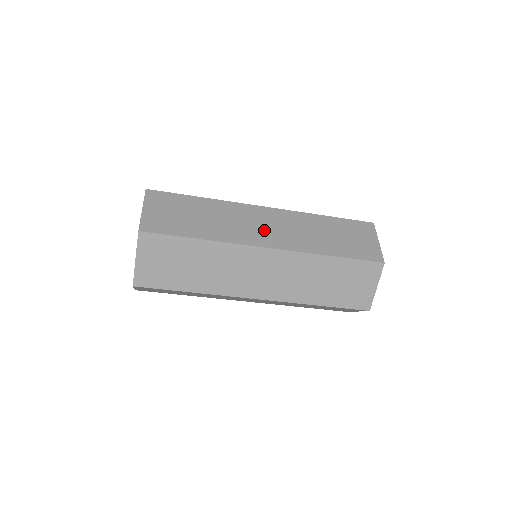
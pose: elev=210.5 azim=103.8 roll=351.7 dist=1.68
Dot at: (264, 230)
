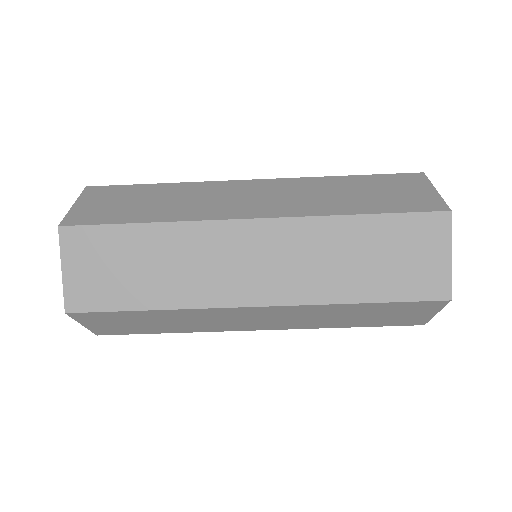
Dot at: (247, 201)
